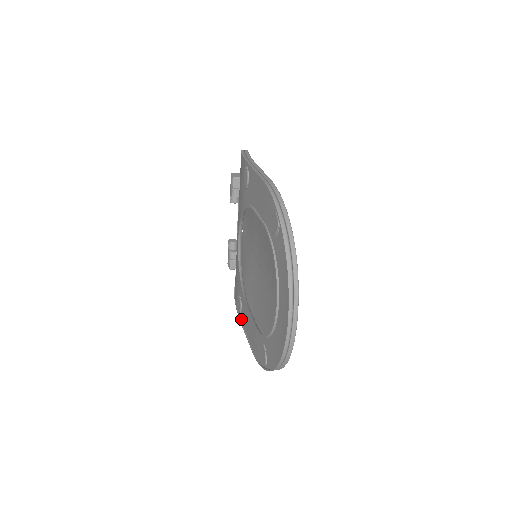
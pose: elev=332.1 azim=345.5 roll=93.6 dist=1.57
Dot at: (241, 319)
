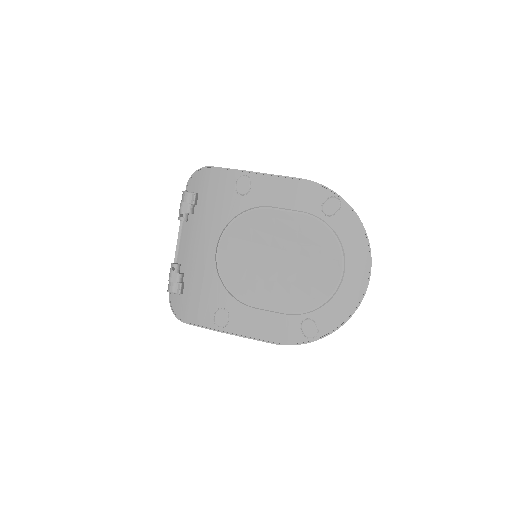
Dot at: (229, 331)
